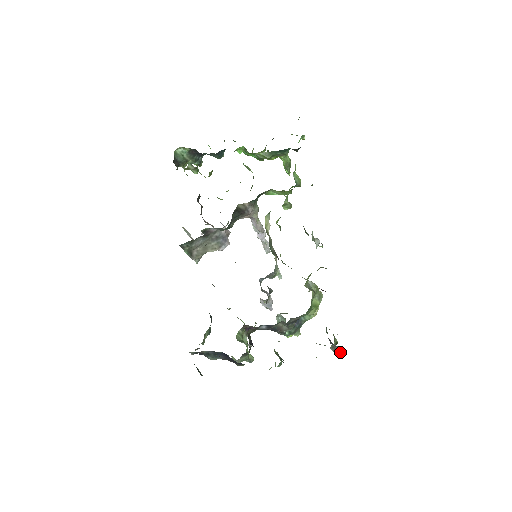
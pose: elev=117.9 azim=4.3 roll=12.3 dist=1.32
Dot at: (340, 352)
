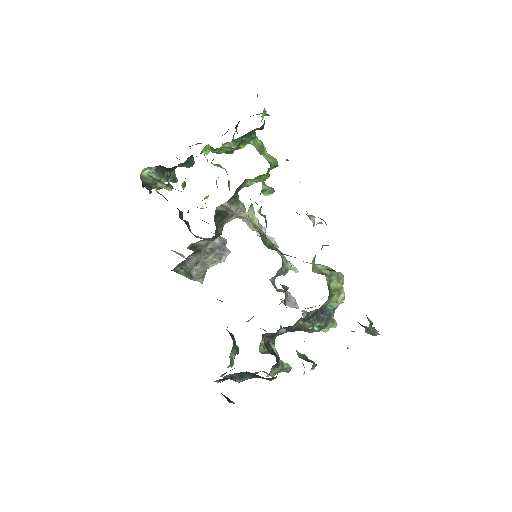
Dot at: (378, 333)
